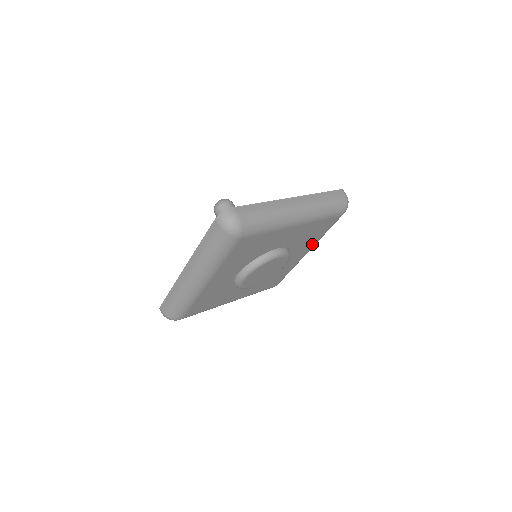
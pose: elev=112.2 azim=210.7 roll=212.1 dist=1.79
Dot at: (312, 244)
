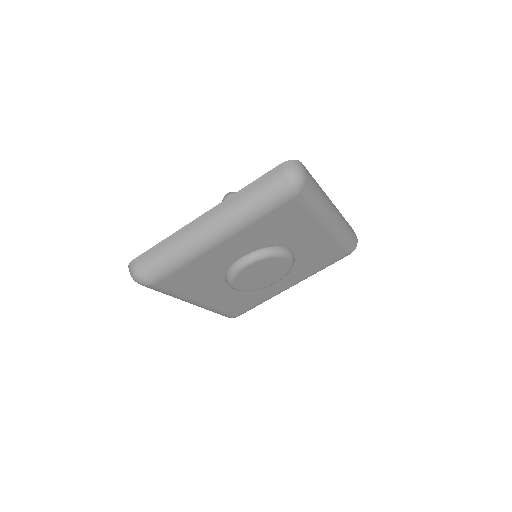
Dot at: (304, 276)
